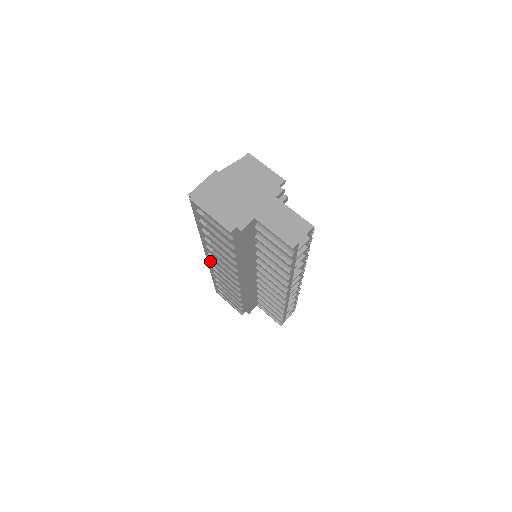
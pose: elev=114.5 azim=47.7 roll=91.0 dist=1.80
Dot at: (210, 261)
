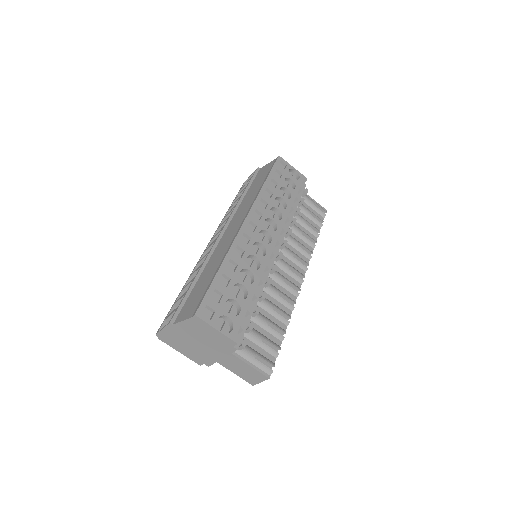
Dot at: occluded
